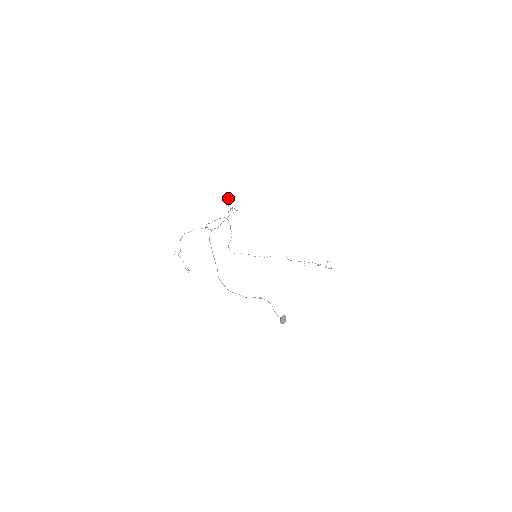
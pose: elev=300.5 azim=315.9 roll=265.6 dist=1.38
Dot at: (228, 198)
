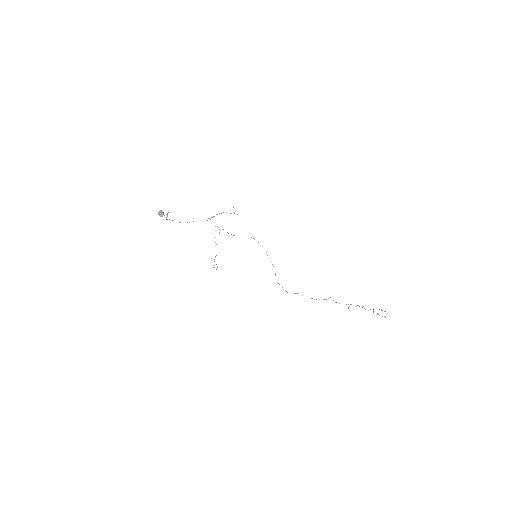
Dot at: occluded
